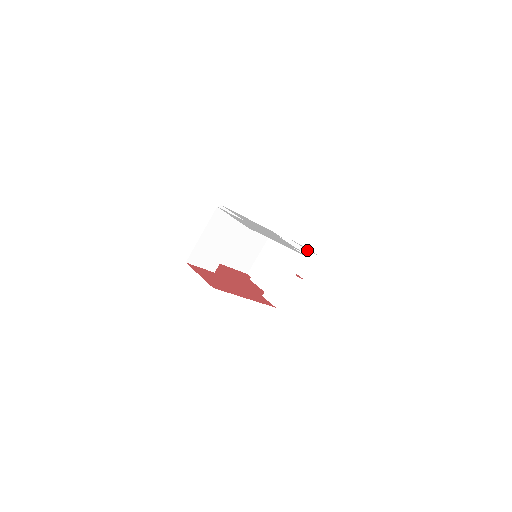
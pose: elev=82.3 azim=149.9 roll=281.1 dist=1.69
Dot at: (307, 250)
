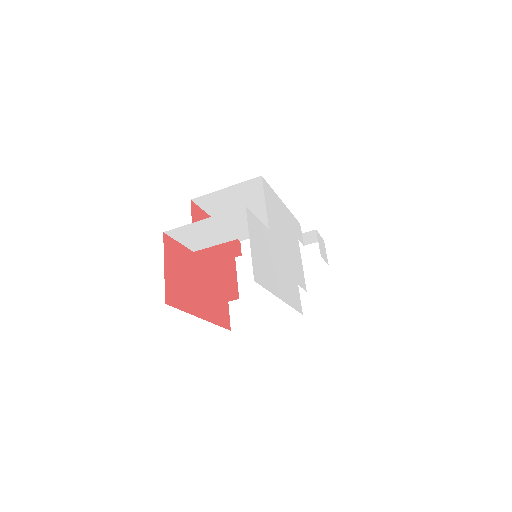
Dot at: occluded
